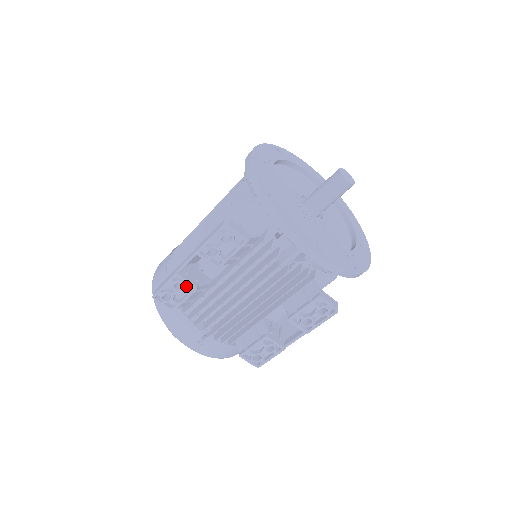
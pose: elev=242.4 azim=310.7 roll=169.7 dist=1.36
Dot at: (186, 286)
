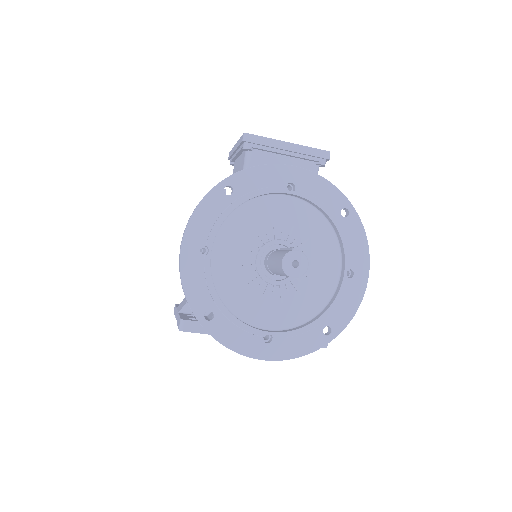
Dot at: occluded
